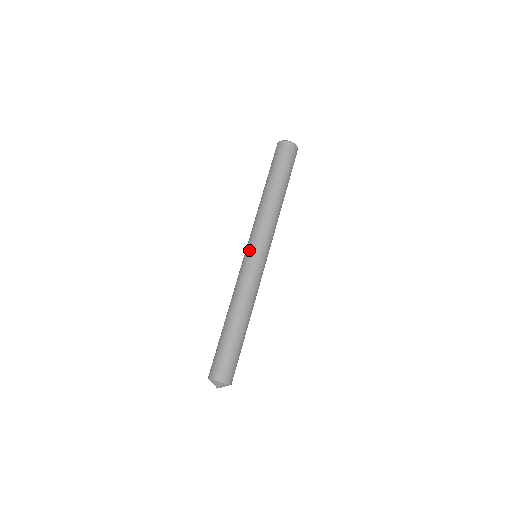
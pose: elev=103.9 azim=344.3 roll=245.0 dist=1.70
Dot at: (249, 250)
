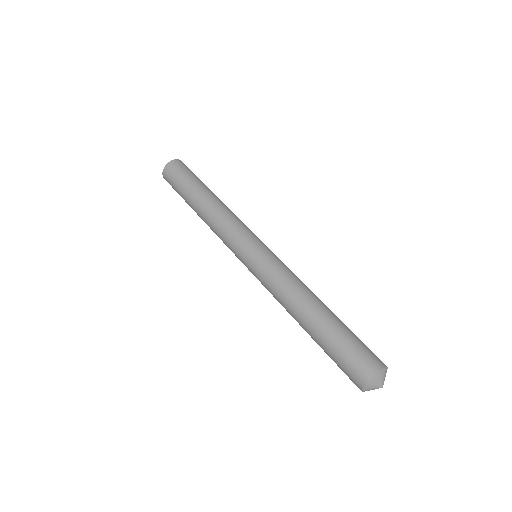
Dot at: (246, 252)
